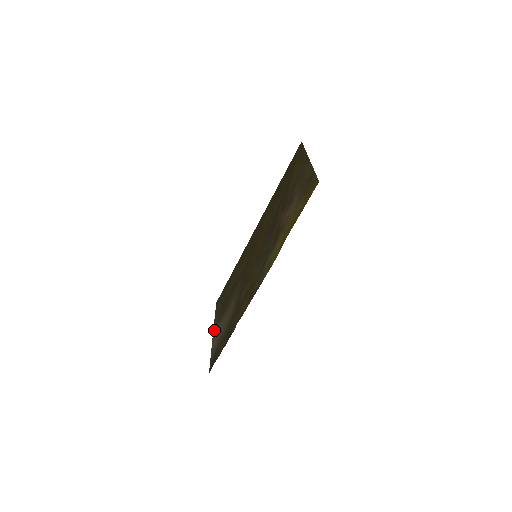
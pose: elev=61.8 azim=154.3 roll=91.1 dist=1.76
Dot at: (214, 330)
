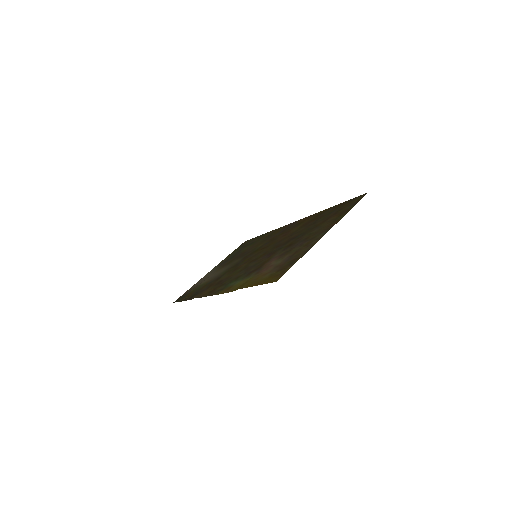
Dot at: (213, 268)
